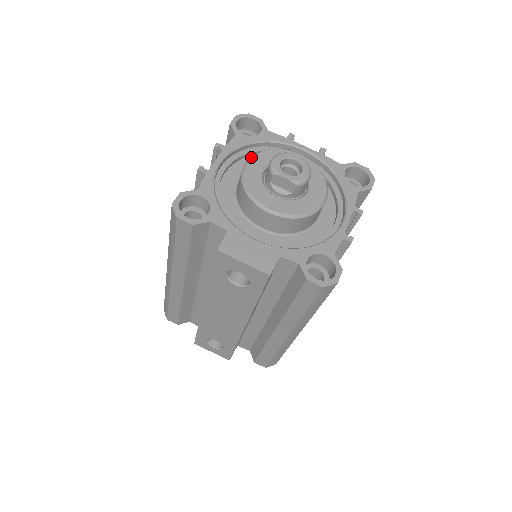
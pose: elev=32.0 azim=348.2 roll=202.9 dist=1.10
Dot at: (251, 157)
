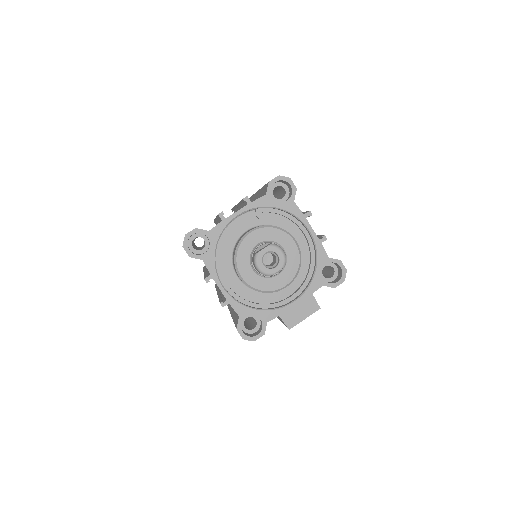
Dot at: (238, 271)
